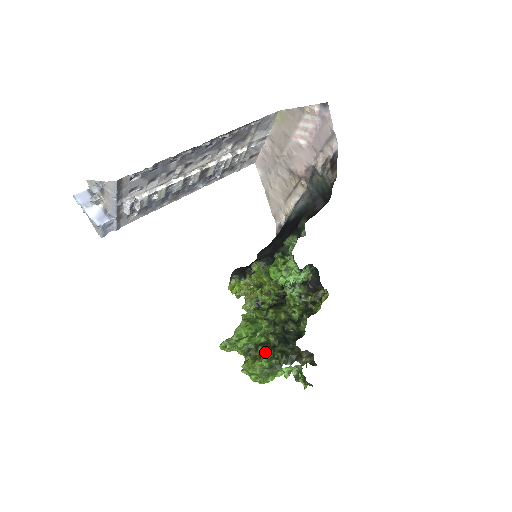
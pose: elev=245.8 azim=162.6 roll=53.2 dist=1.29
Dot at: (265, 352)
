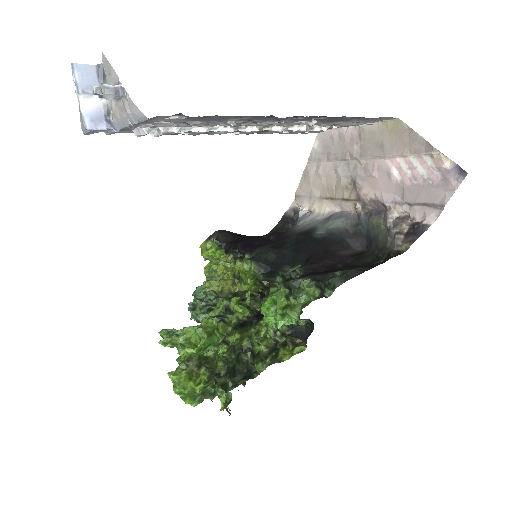
Dot at: (206, 380)
